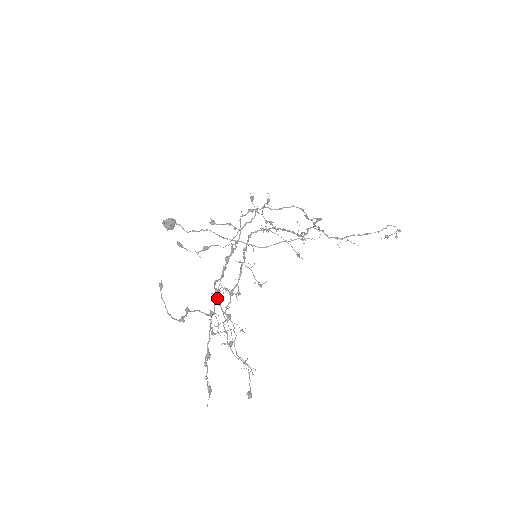
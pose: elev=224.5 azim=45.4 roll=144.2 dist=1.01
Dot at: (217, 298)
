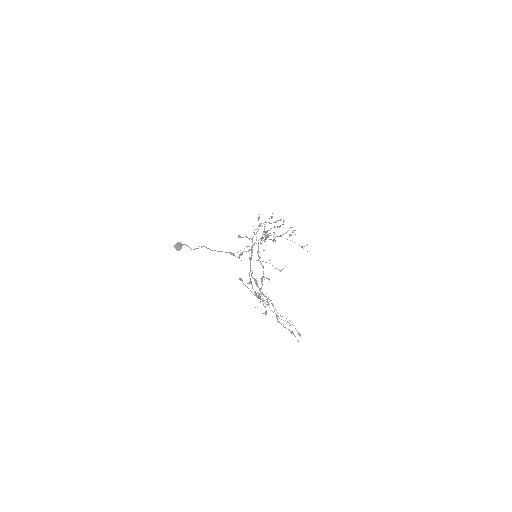
Dot at: (257, 284)
